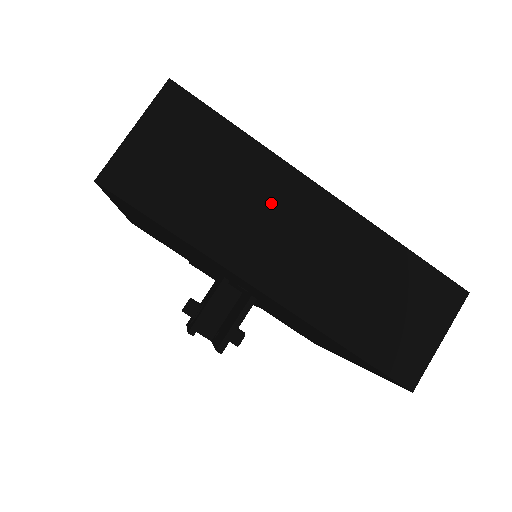
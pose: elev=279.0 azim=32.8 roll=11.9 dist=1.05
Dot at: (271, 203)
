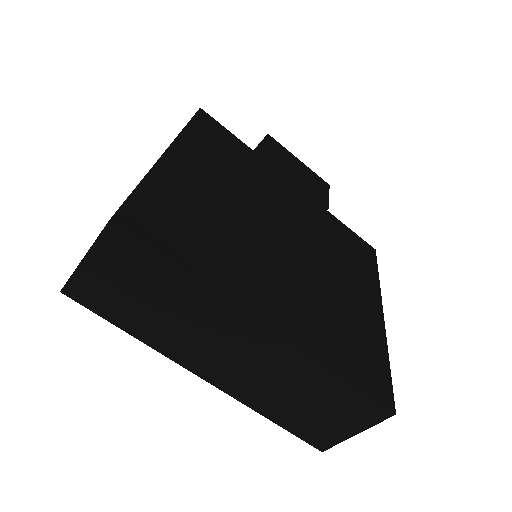
Dot at: (213, 328)
